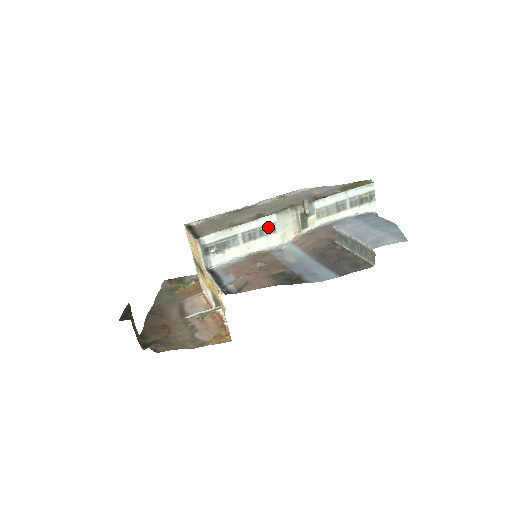
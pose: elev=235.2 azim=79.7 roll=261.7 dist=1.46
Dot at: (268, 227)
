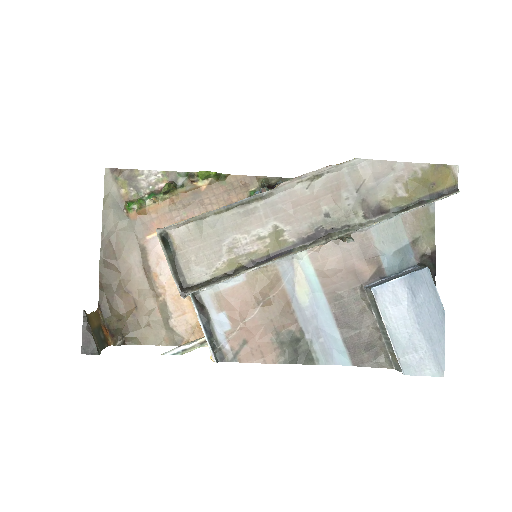
Dot at: occluded
